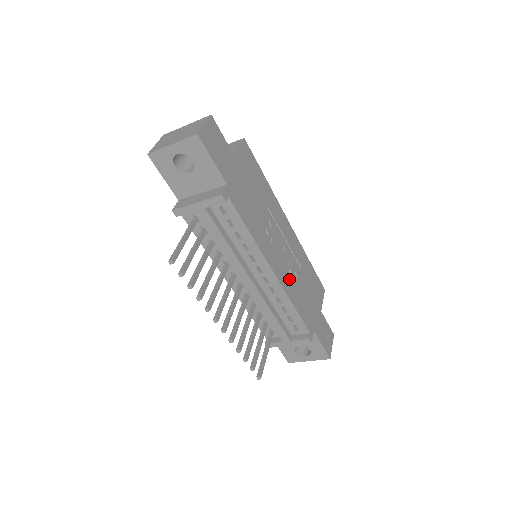
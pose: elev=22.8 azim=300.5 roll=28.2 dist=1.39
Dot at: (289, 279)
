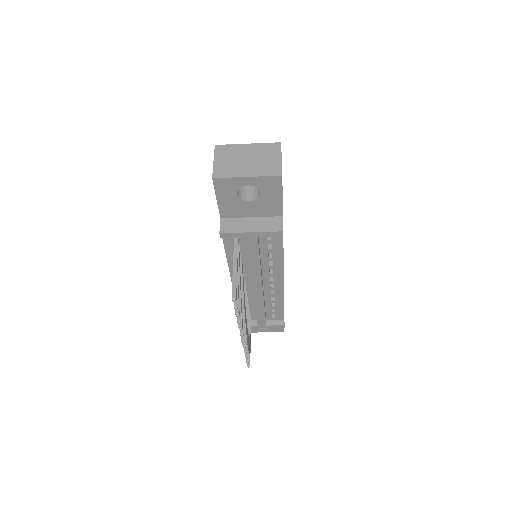
Dot at: occluded
